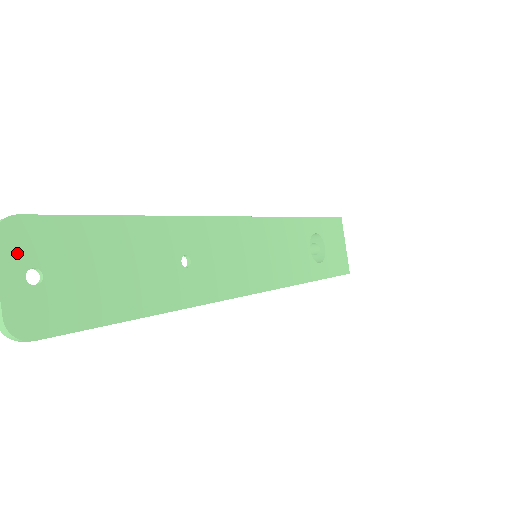
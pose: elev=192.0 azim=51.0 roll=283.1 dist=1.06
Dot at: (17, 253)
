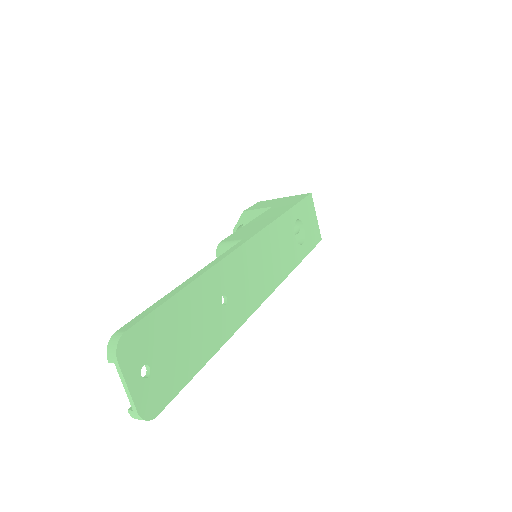
Dot at: (132, 361)
